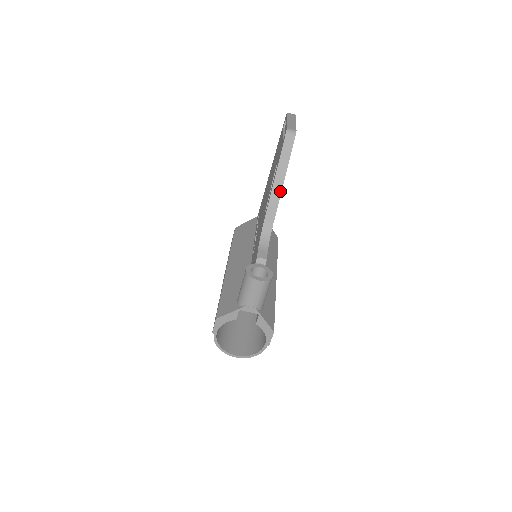
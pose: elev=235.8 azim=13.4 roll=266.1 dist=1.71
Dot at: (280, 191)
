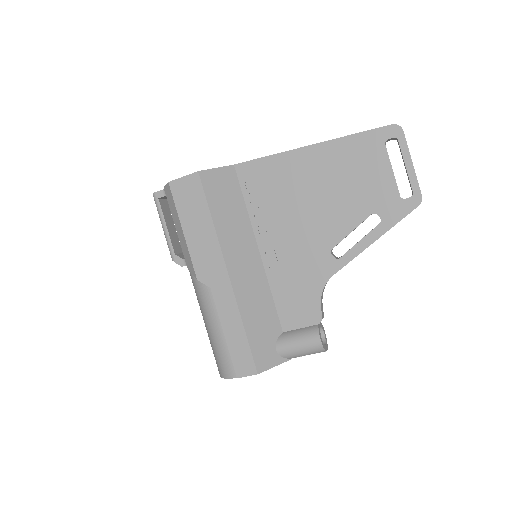
Dot at: occluded
